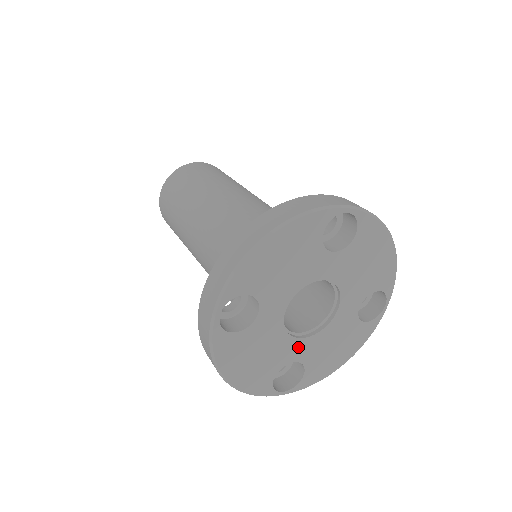
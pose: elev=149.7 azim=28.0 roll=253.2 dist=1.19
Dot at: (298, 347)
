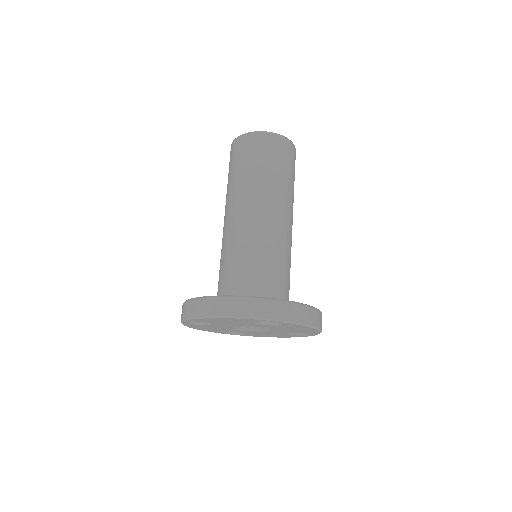
Dot at: (241, 331)
